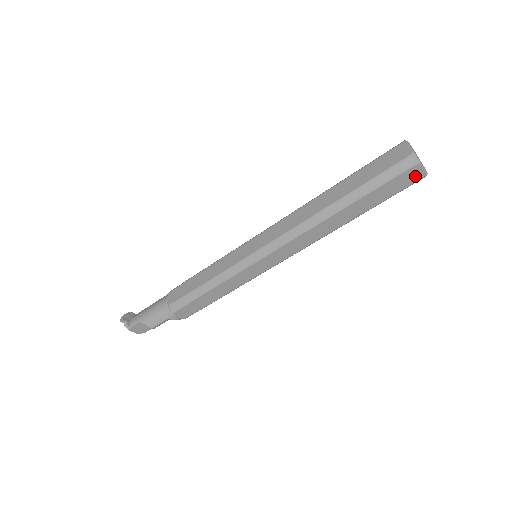
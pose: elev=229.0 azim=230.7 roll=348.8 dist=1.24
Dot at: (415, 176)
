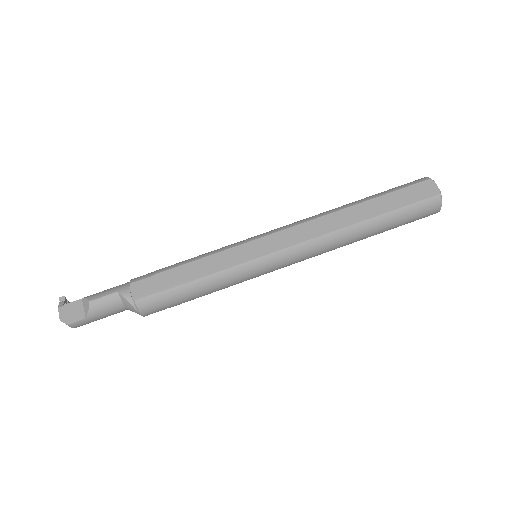
Dot at: (429, 191)
